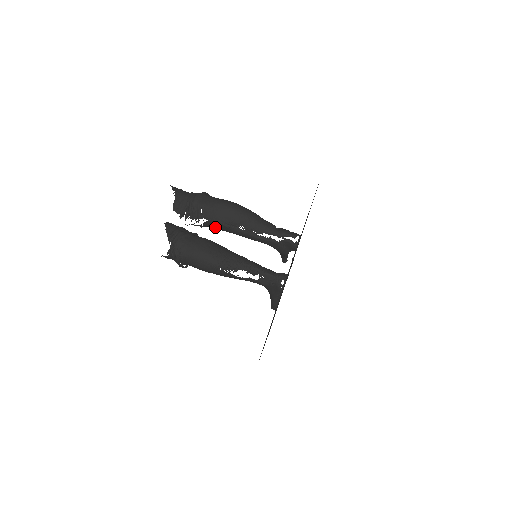
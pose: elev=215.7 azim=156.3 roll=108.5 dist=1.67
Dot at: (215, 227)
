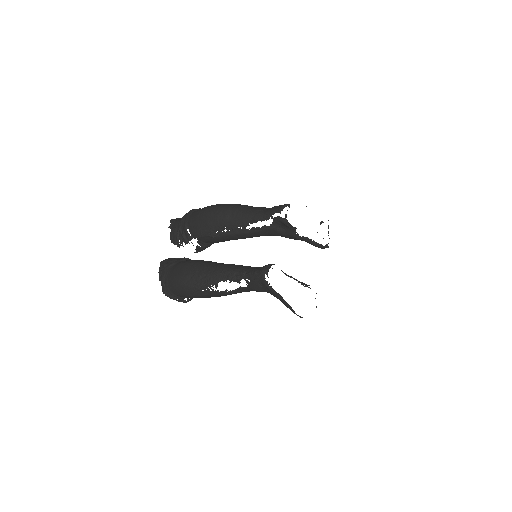
Dot at: (211, 242)
